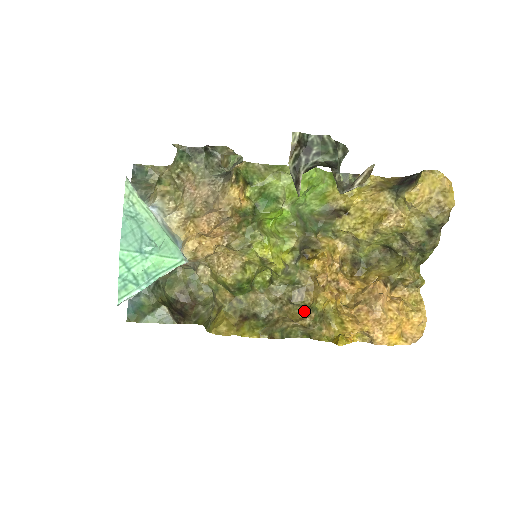
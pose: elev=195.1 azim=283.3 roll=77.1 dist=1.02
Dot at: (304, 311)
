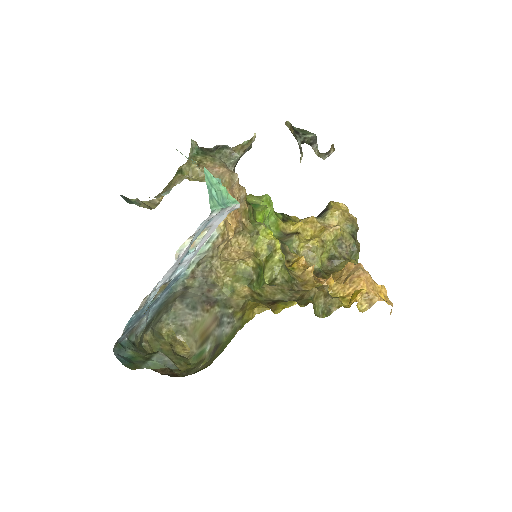
Dot at: occluded
